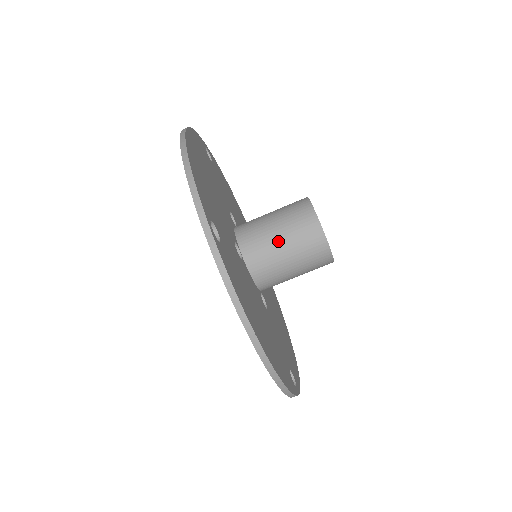
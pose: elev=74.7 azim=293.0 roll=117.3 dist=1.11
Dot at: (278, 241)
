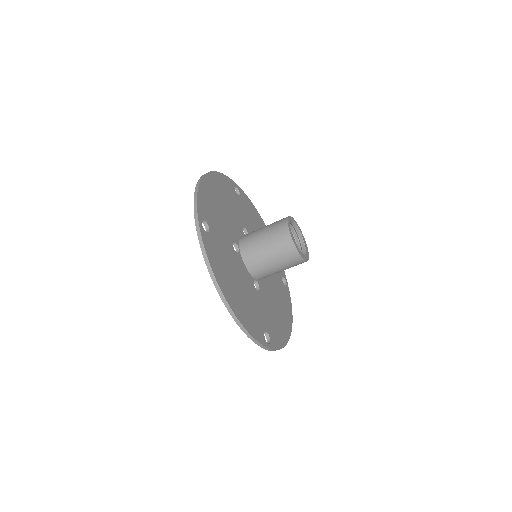
Dot at: (262, 242)
